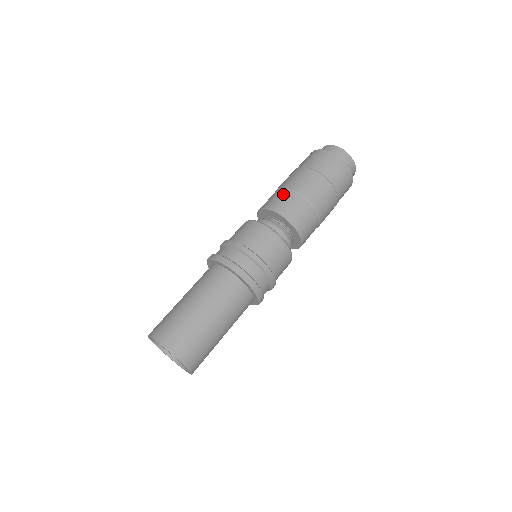
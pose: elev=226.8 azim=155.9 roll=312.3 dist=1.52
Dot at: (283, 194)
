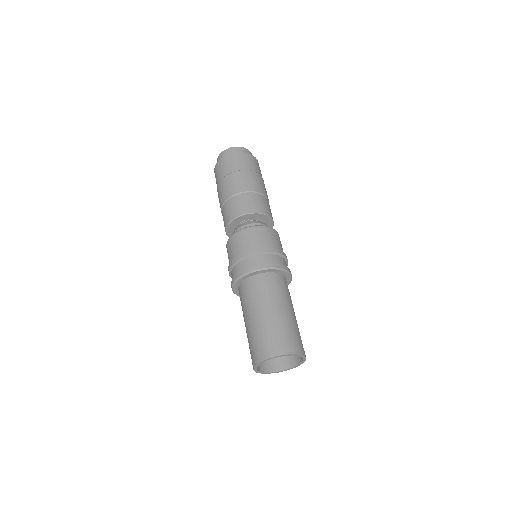
Dot at: (253, 197)
